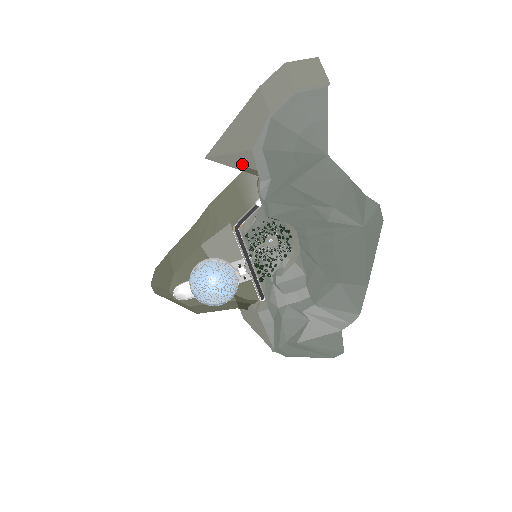
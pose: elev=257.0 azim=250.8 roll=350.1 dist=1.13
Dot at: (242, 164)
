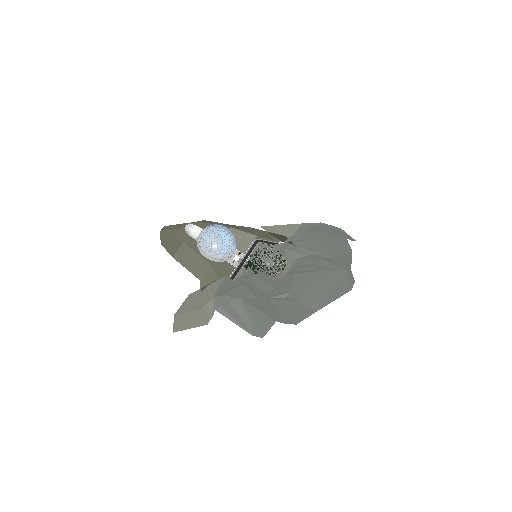
Dot at: (284, 234)
